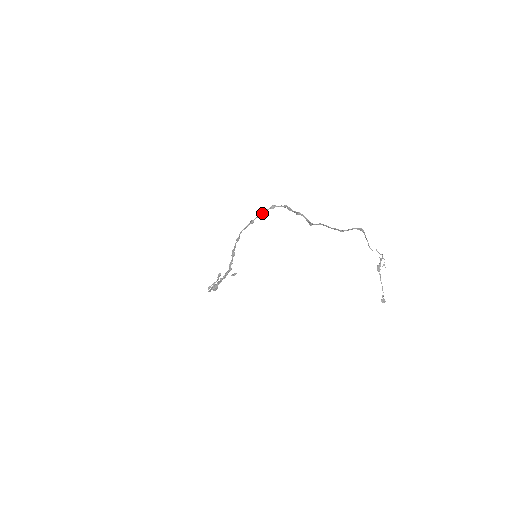
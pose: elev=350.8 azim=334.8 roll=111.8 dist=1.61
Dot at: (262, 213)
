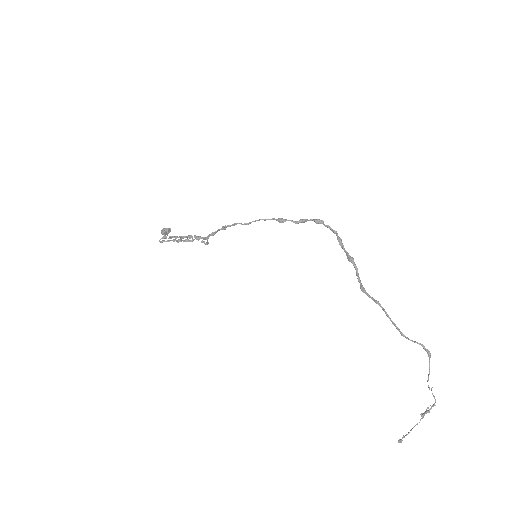
Dot at: (302, 221)
